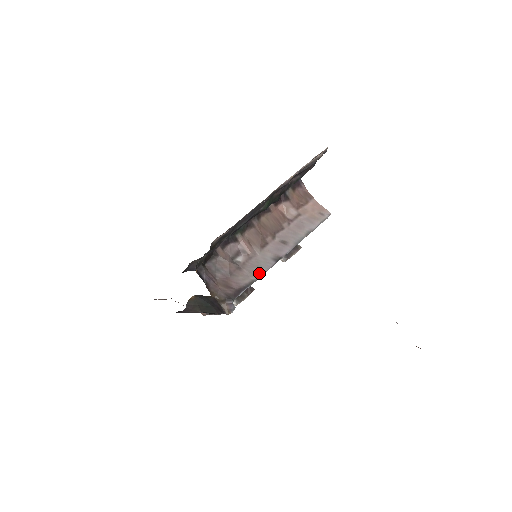
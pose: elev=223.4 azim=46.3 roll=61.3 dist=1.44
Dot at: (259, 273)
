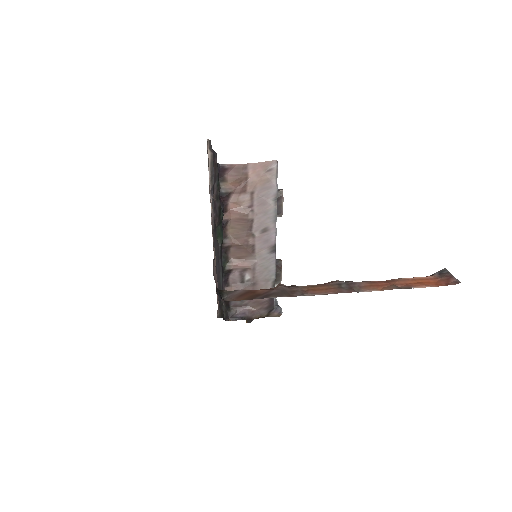
Dot at: (271, 273)
